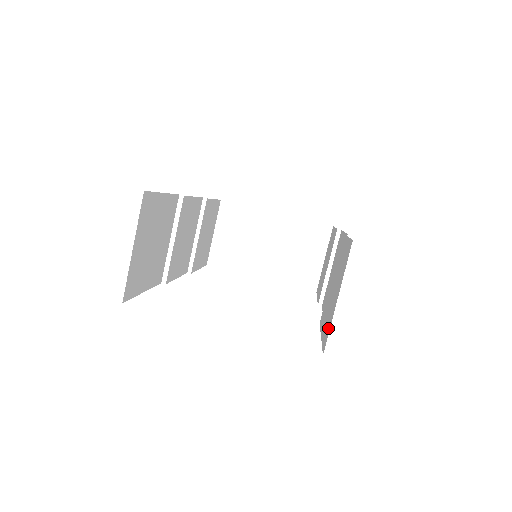
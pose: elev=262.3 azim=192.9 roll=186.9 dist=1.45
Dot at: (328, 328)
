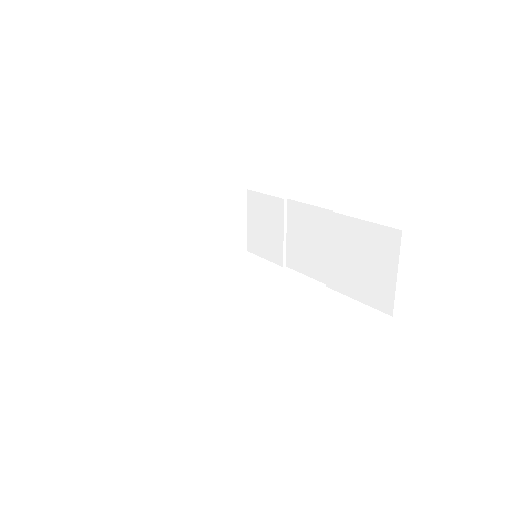
Dot at: (386, 296)
